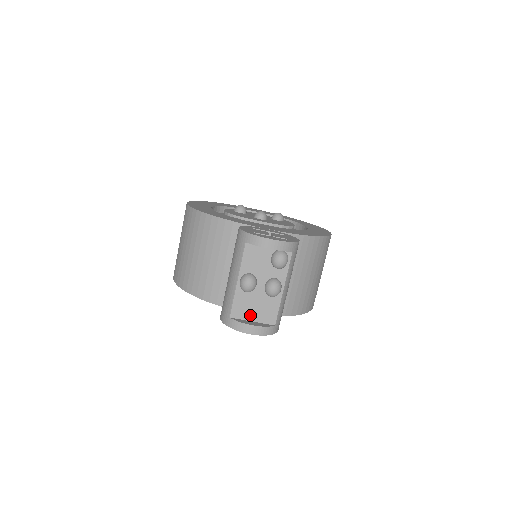
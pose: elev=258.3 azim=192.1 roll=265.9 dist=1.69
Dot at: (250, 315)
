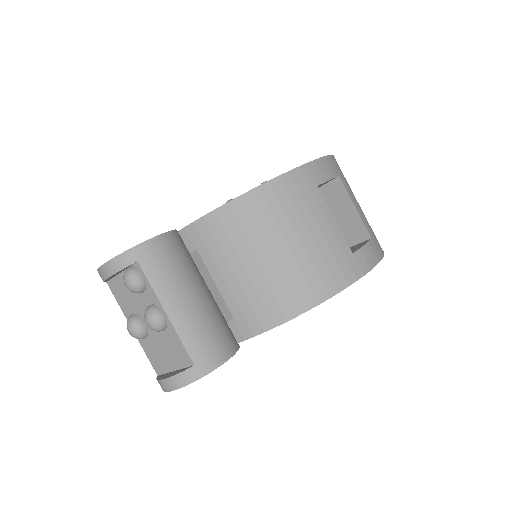
Dot at: (168, 364)
